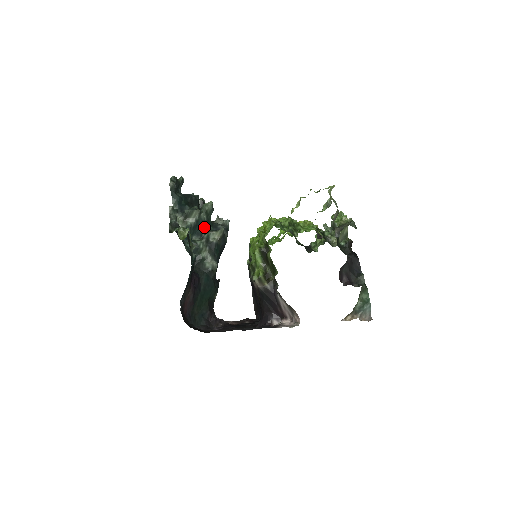
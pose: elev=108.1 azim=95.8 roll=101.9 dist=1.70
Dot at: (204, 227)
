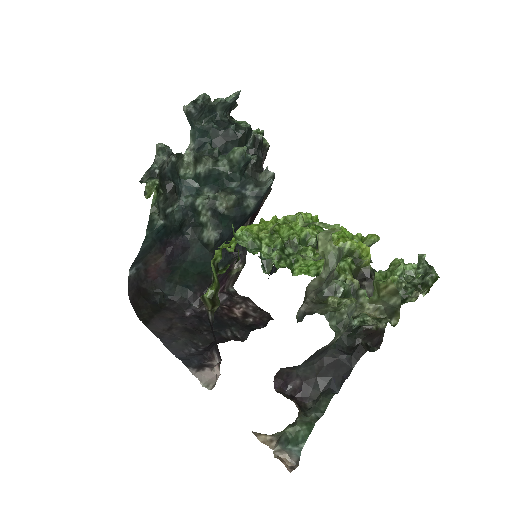
Dot at: (224, 181)
